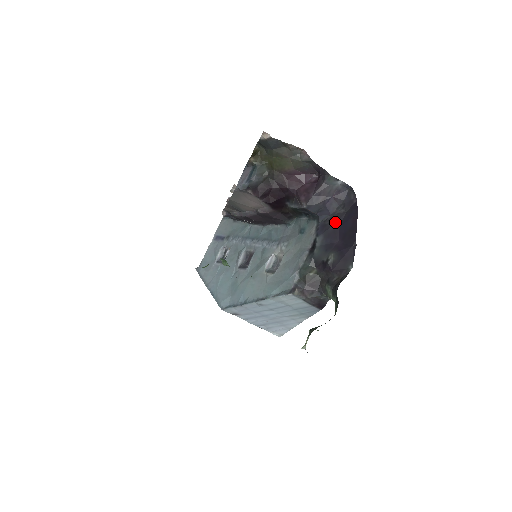
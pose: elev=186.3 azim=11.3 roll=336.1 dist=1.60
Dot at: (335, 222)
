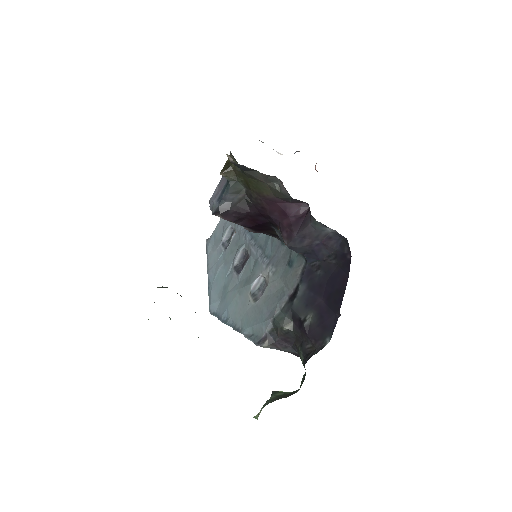
Dot at: (323, 273)
